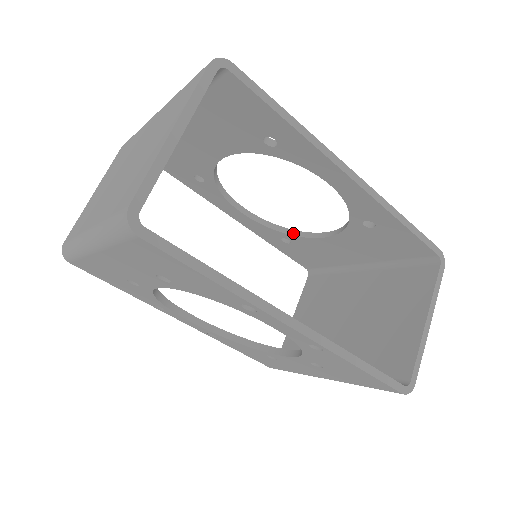
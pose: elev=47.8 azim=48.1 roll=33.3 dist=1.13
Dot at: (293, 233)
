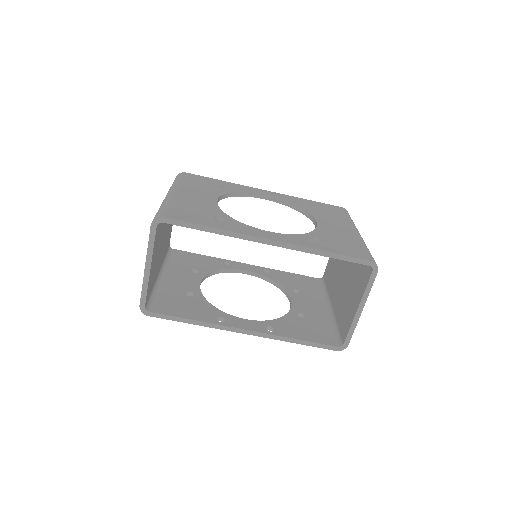
Dot at: (302, 212)
